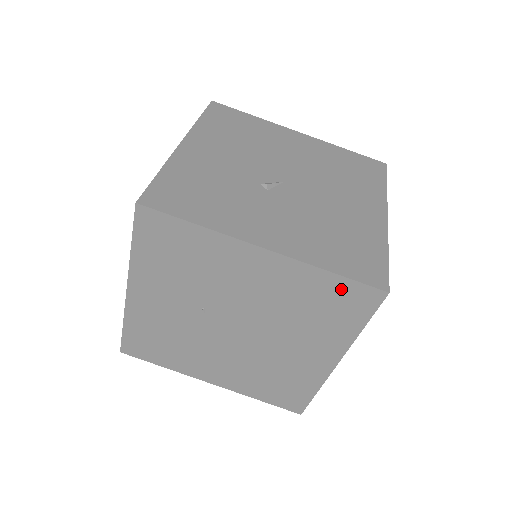
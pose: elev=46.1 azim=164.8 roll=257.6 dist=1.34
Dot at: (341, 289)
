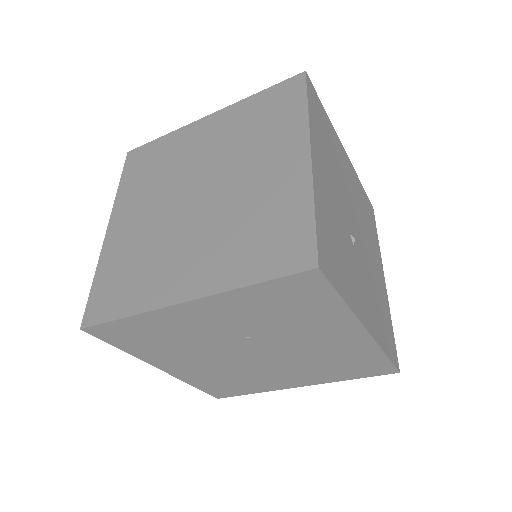
Dot at: (376, 363)
